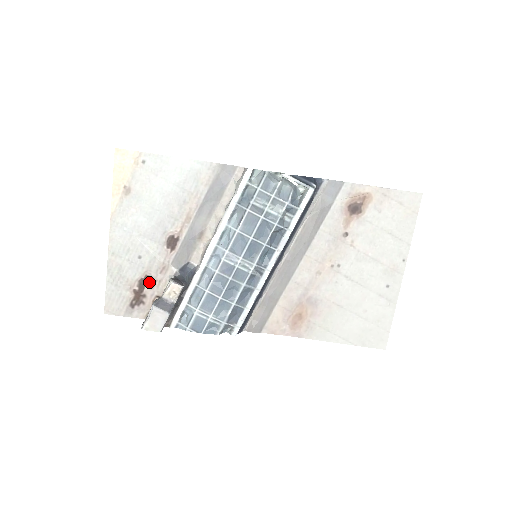
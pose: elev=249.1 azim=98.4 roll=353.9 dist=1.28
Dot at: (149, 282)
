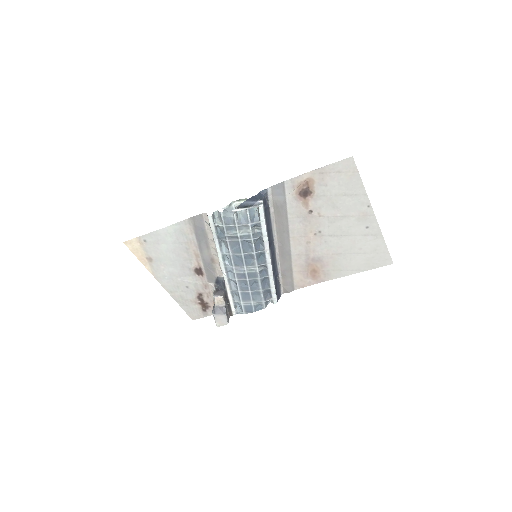
Dot at: (203, 296)
